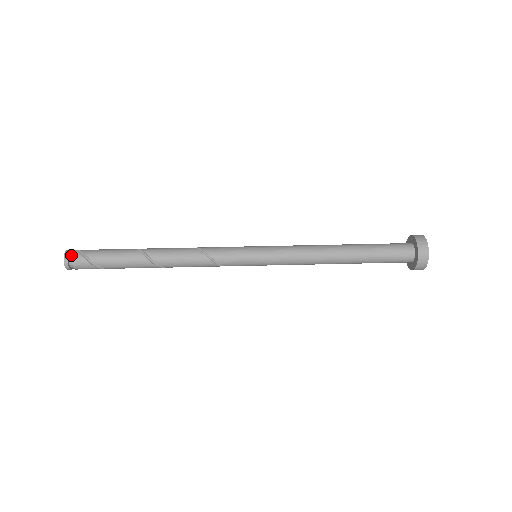
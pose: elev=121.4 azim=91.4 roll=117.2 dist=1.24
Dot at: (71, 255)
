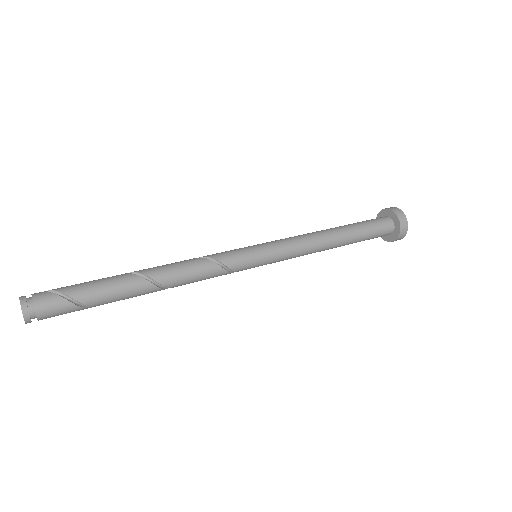
Dot at: (29, 297)
